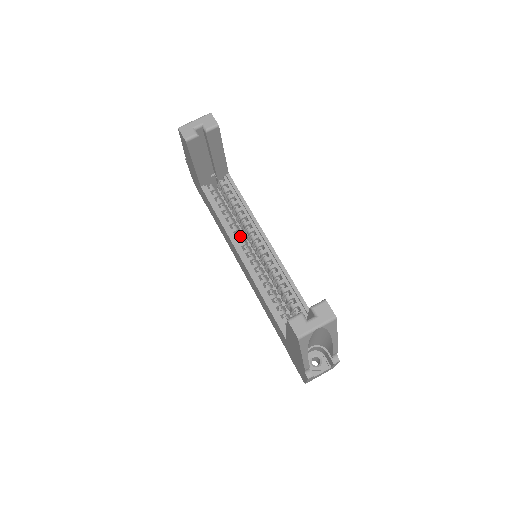
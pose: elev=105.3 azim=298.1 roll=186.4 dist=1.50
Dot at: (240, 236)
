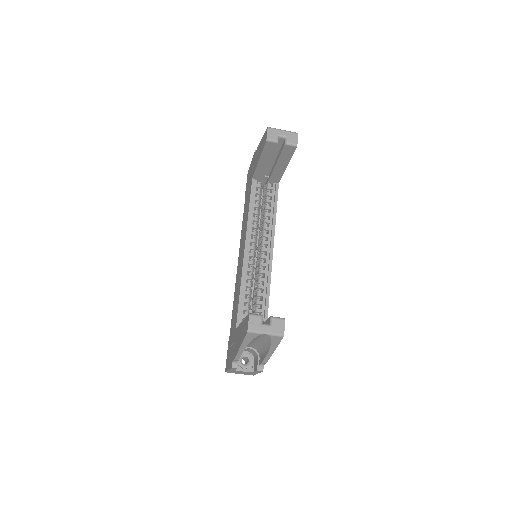
Dot at: (255, 234)
